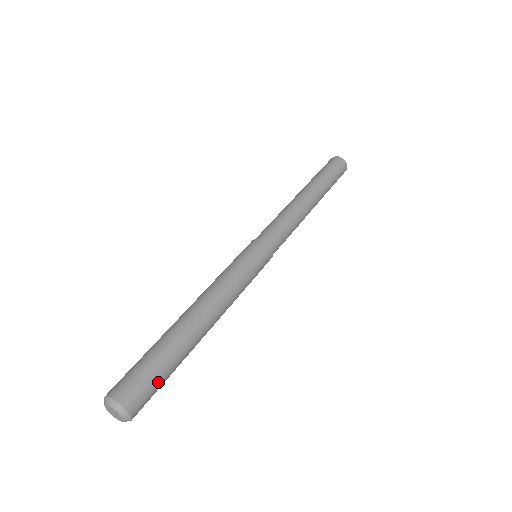
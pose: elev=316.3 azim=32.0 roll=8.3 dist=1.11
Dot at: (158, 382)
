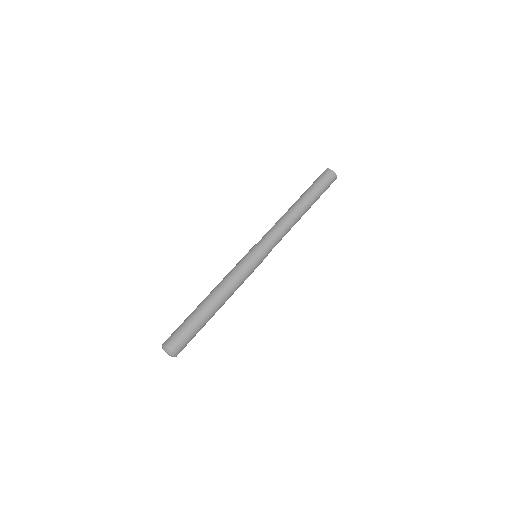
Dot at: (189, 338)
